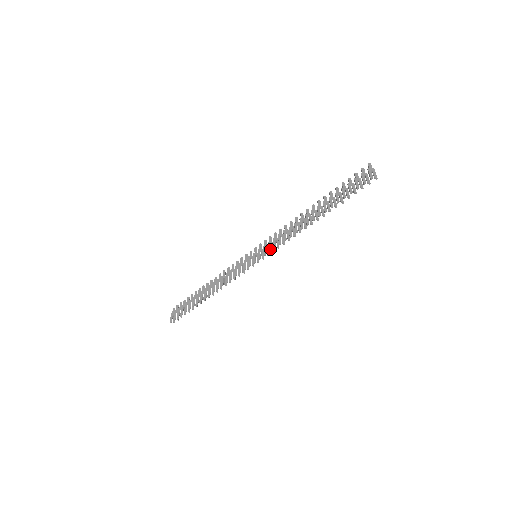
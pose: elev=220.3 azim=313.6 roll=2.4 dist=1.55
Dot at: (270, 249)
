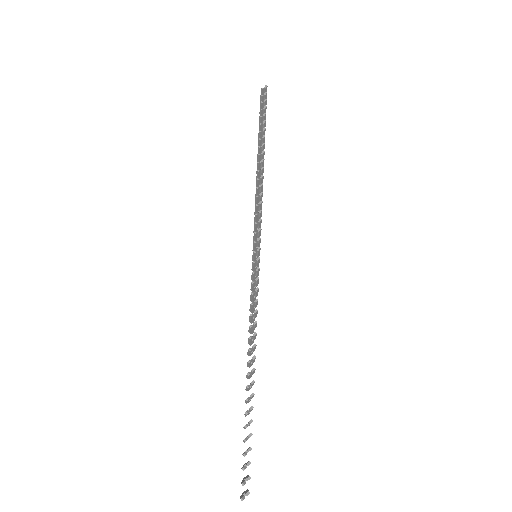
Dot at: (256, 224)
